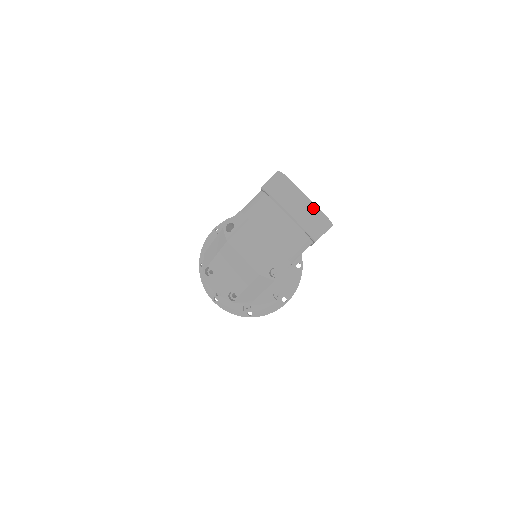
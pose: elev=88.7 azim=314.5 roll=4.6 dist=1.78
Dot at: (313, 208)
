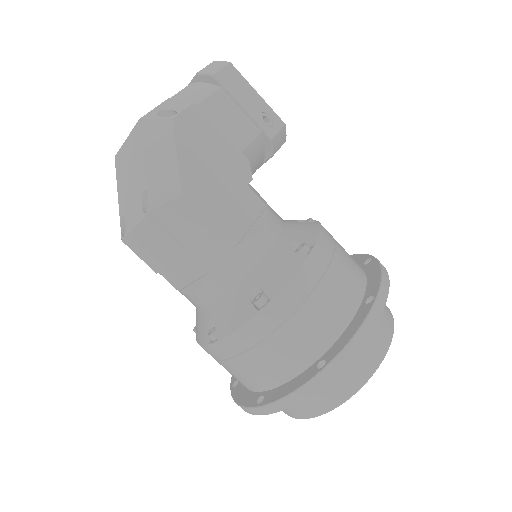
Dot at: occluded
